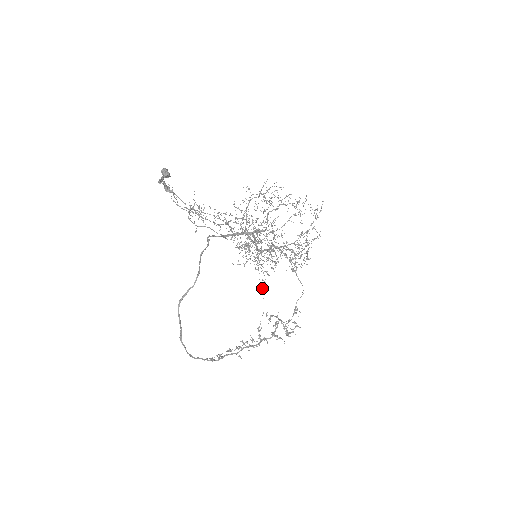
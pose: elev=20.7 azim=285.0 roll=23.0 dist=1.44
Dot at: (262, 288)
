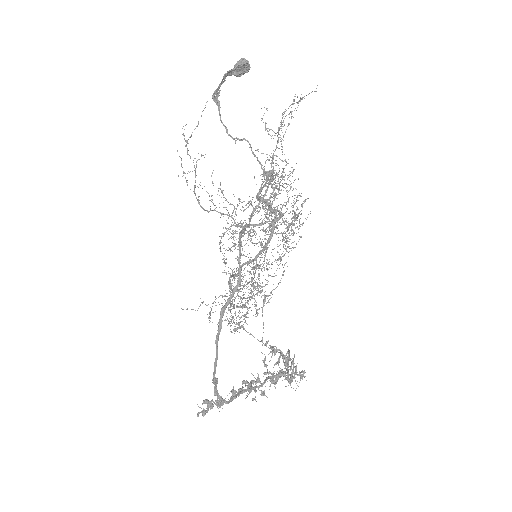
Dot at: (263, 301)
